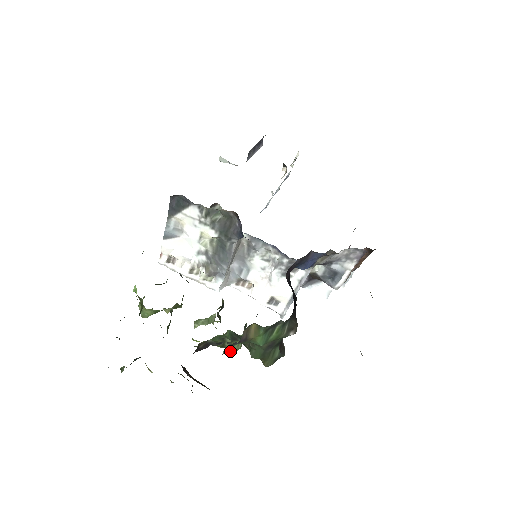
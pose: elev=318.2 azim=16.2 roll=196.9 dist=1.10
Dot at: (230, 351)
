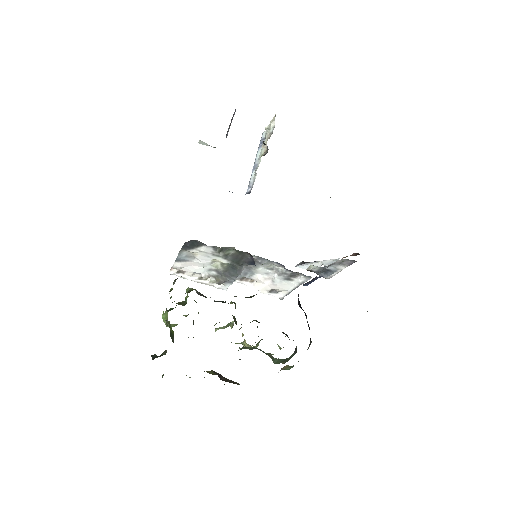
Dot at: occluded
